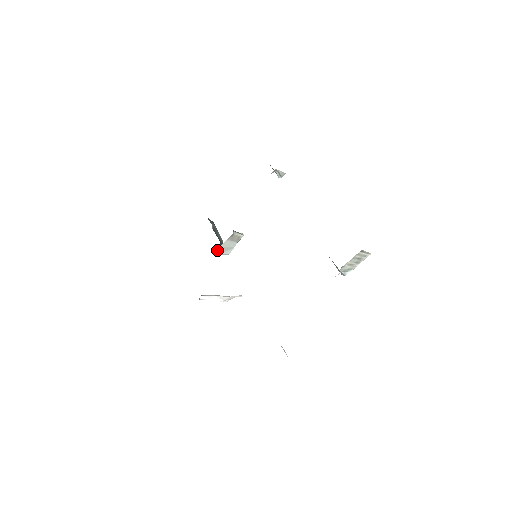
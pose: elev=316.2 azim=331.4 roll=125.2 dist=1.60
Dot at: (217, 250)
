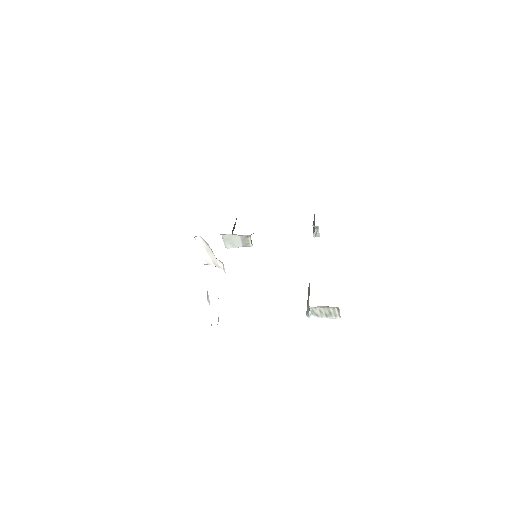
Dot at: (226, 235)
